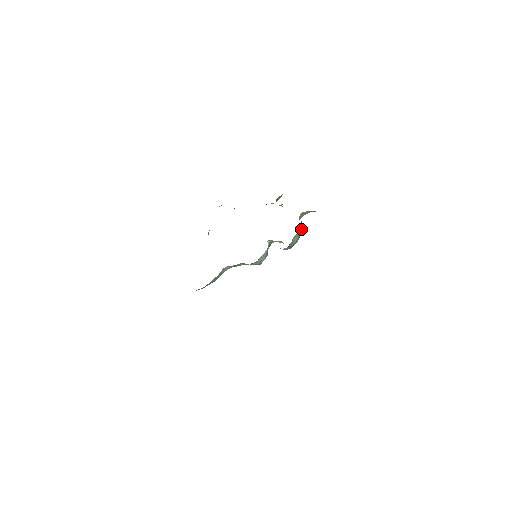
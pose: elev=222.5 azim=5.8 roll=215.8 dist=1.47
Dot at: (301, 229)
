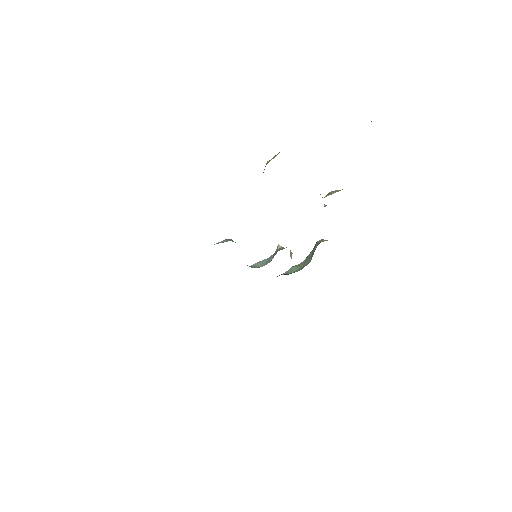
Dot at: (307, 260)
